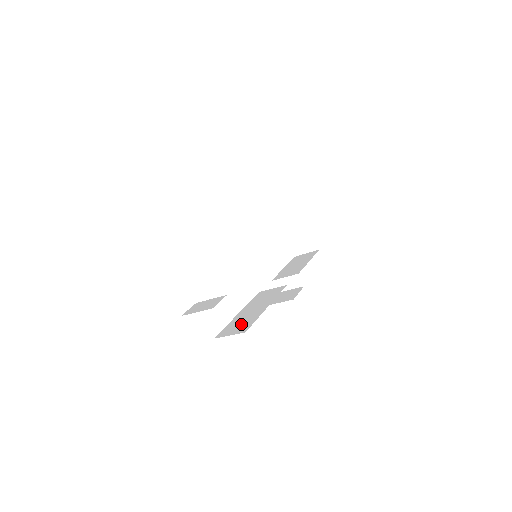
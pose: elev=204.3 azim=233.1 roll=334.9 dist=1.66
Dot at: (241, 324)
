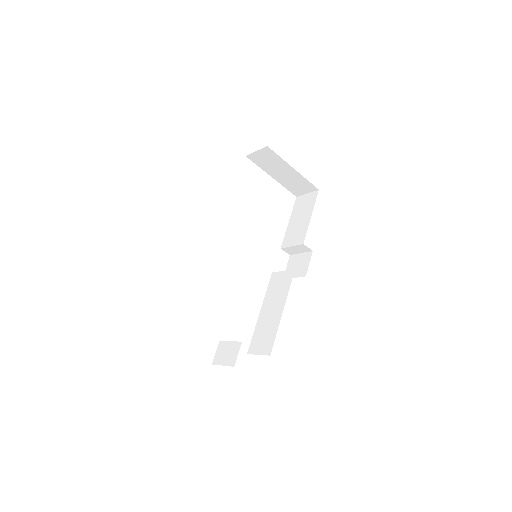
Dot at: (265, 337)
